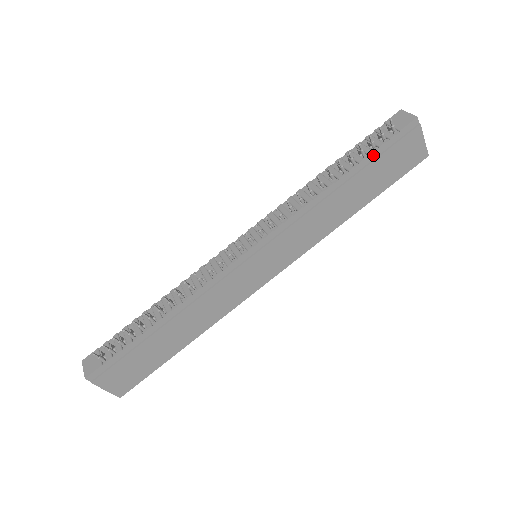
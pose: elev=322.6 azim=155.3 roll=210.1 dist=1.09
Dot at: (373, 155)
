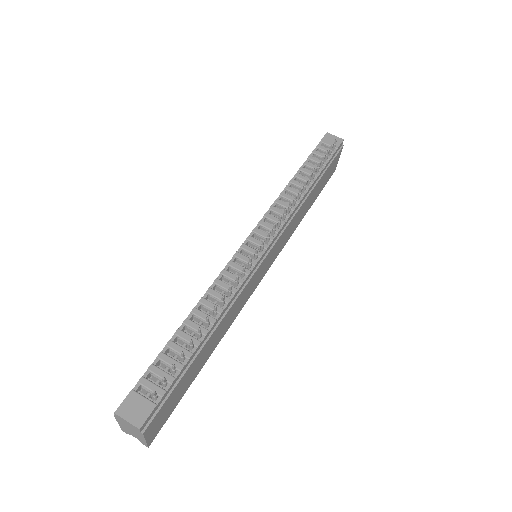
Dot at: (326, 166)
